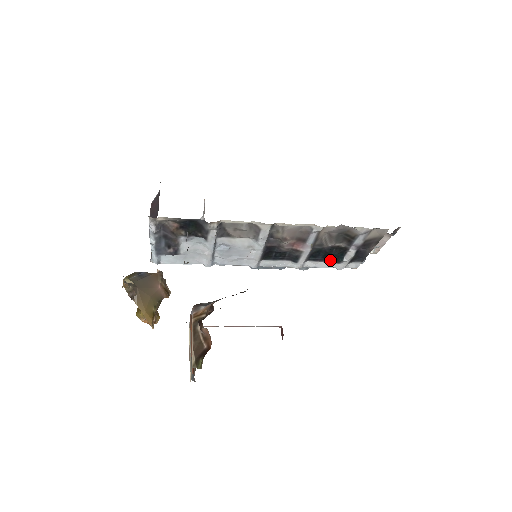
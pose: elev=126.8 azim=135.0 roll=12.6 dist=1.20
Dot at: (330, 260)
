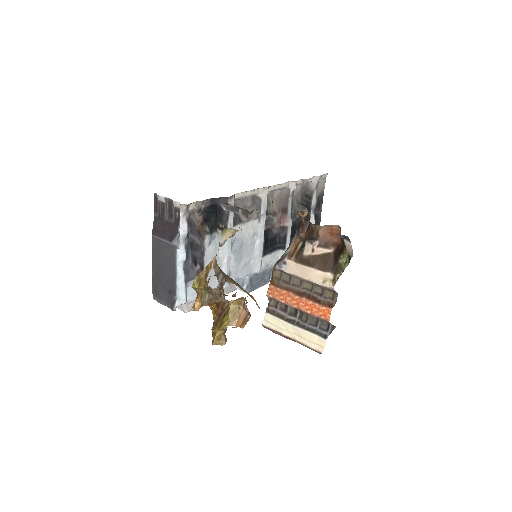
Dot at: occluded
